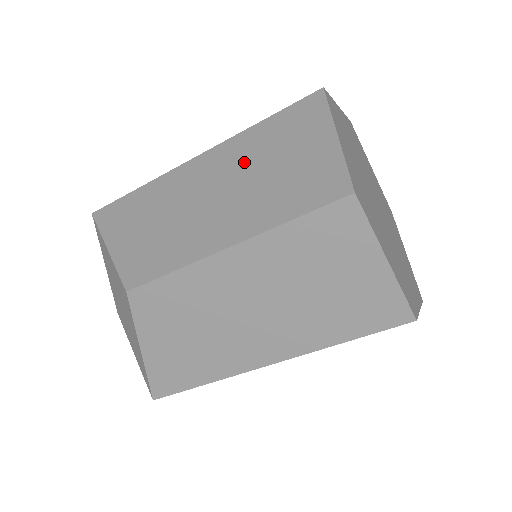
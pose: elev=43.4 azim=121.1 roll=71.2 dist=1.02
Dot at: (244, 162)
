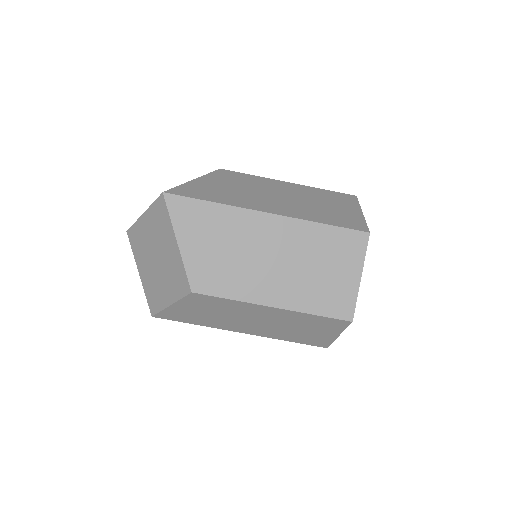
Dot at: occluded
